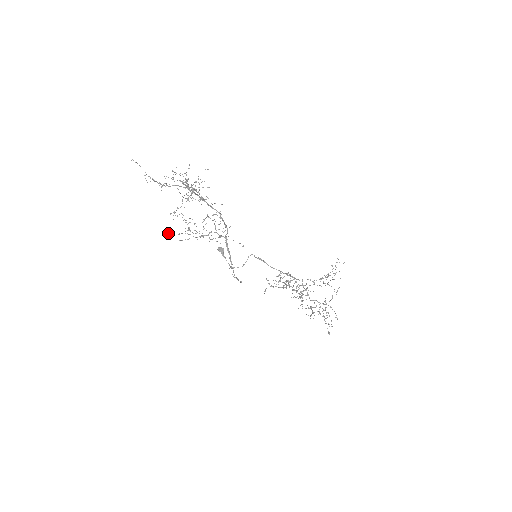
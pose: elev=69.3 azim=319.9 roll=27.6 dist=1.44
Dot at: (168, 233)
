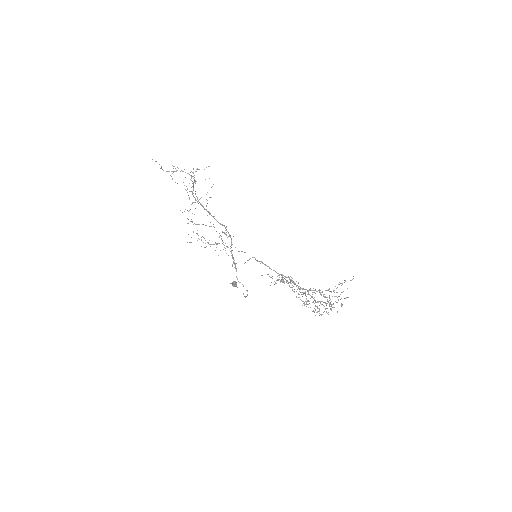
Dot at: occluded
